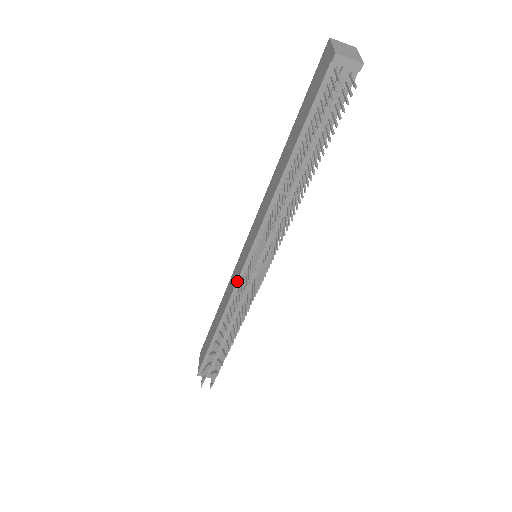
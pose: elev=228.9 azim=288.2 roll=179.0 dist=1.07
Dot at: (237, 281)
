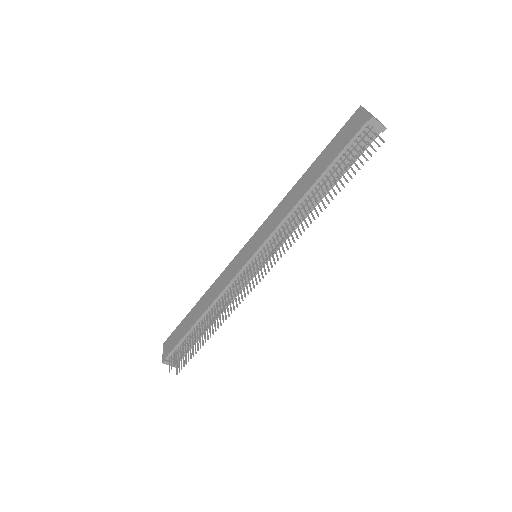
Dot at: (236, 275)
